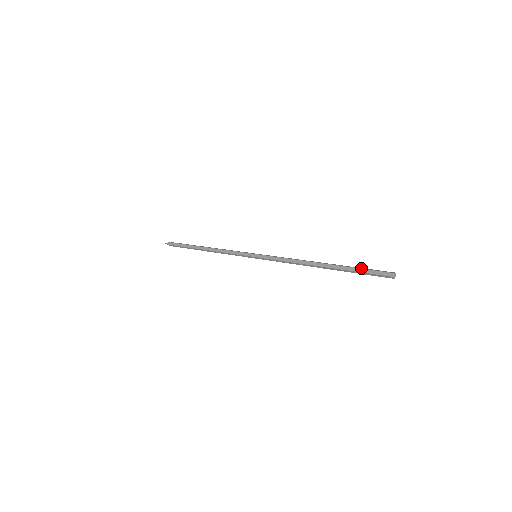
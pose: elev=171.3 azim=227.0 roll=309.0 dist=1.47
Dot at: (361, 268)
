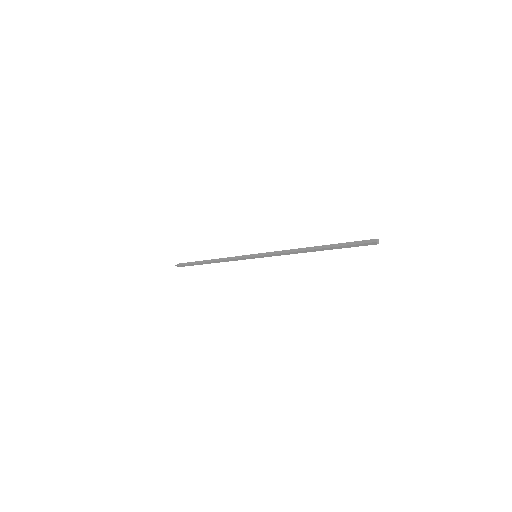
Dot at: (348, 242)
